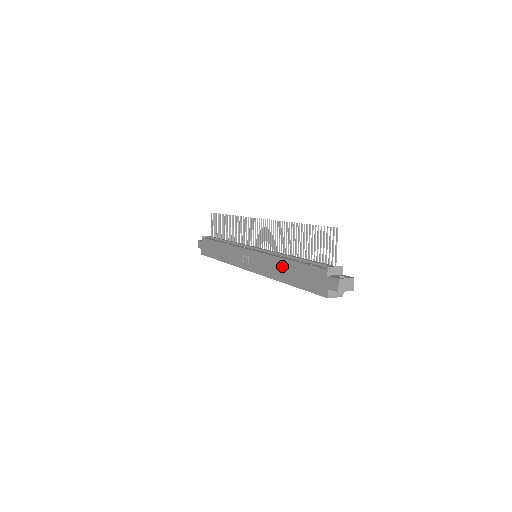
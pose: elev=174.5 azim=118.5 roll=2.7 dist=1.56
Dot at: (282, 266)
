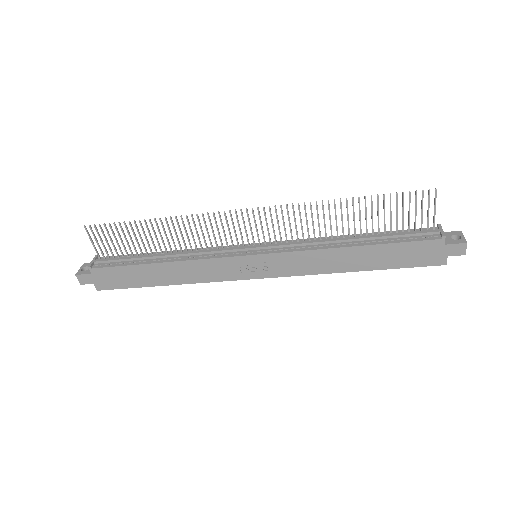
Dot at: (346, 256)
